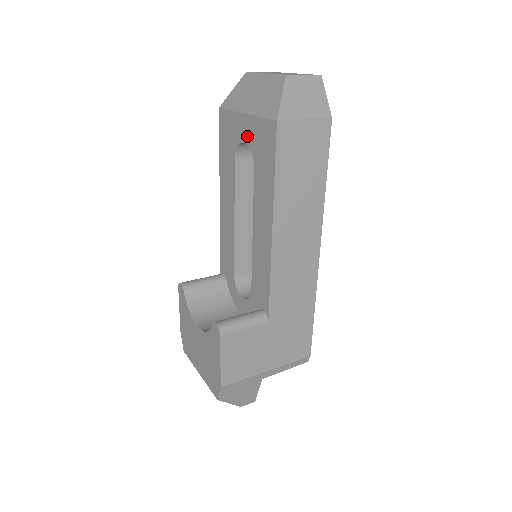
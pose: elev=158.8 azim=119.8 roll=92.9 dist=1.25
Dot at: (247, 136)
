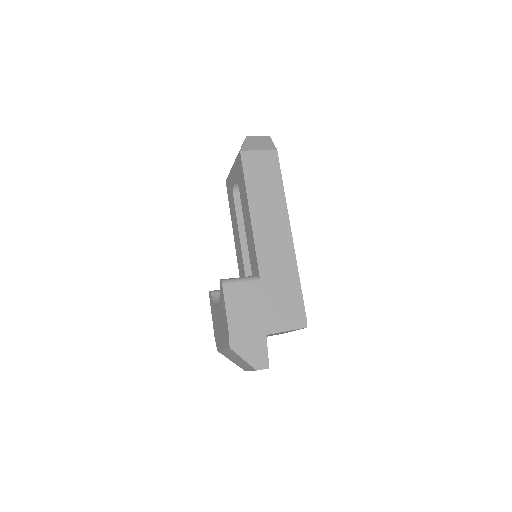
Dot at: (235, 177)
